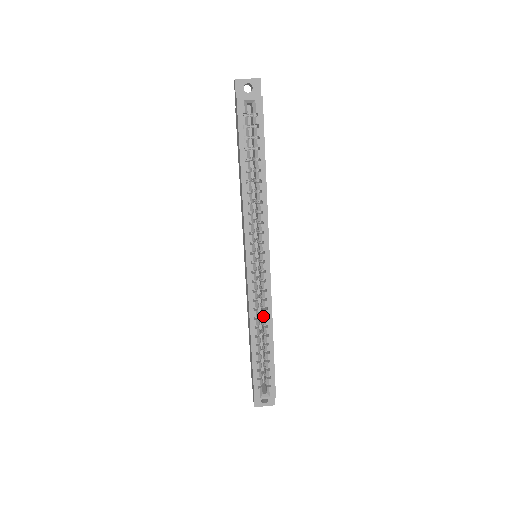
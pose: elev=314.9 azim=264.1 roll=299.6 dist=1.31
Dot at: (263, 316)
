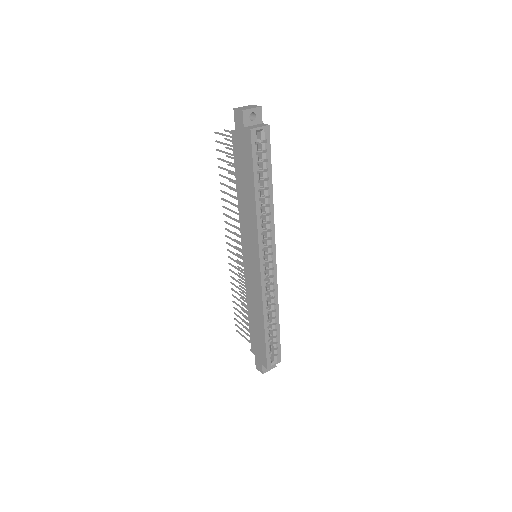
Dot at: (270, 303)
